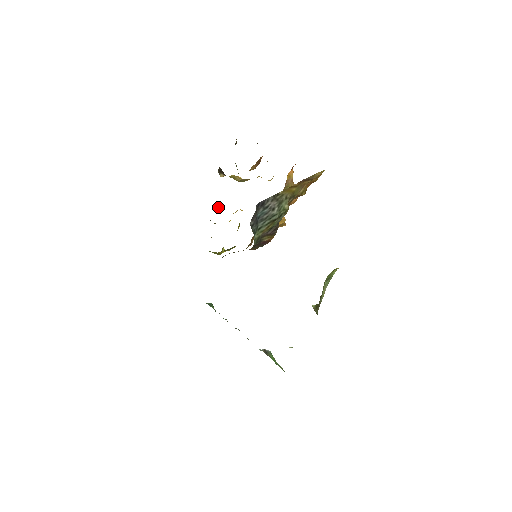
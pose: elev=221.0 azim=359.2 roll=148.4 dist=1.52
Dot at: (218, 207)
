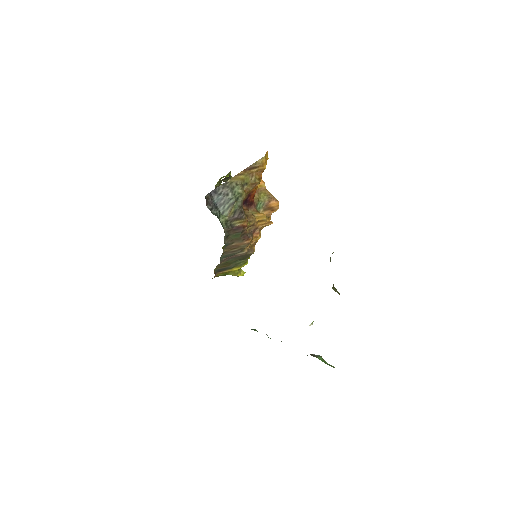
Dot at: occluded
